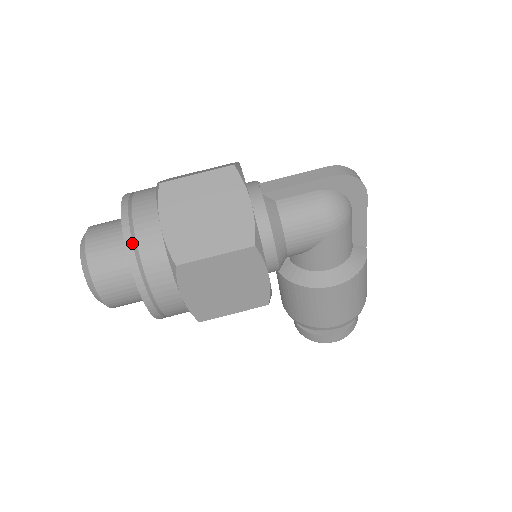
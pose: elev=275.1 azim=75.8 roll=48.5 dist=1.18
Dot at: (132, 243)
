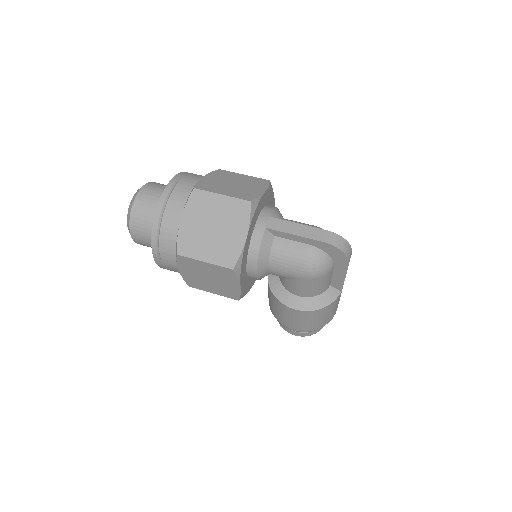
Dot at: (158, 222)
